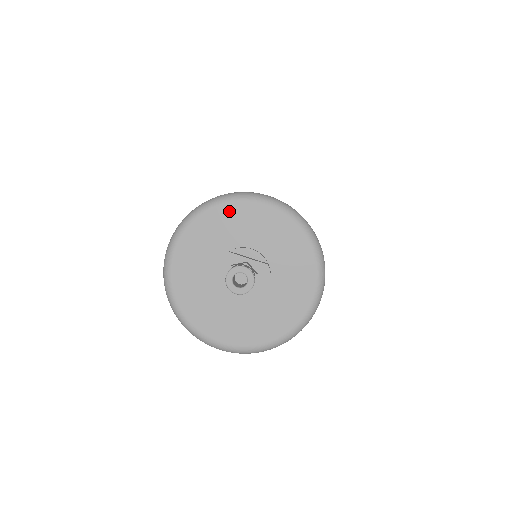
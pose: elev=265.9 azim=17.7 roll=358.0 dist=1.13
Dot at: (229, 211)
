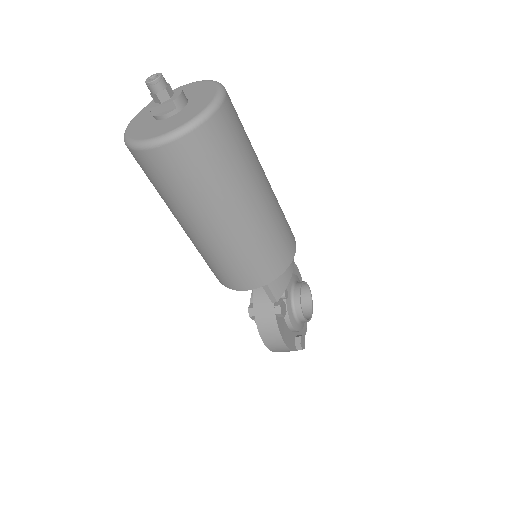
Dot at: occluded
